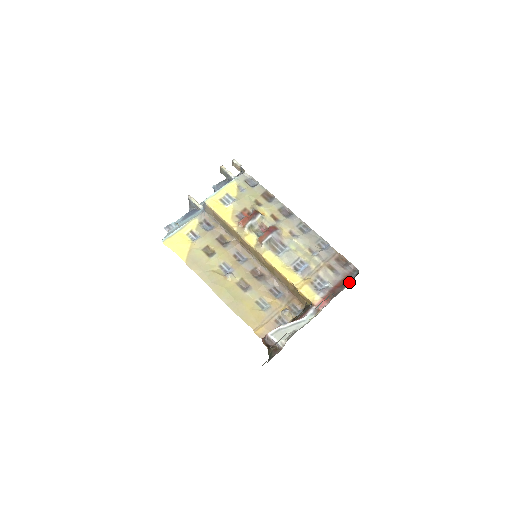
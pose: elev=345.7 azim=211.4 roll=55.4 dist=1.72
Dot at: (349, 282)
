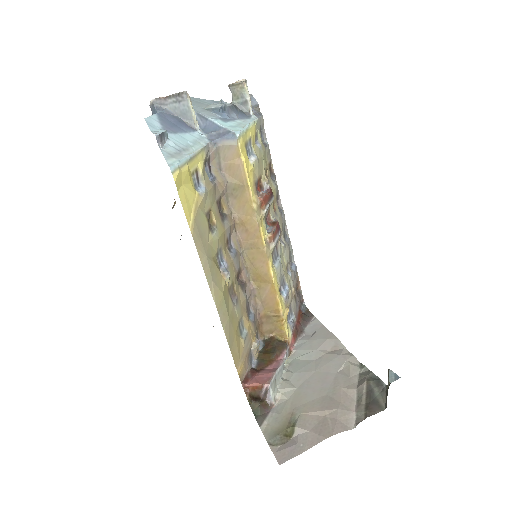
Dot at: (309, 321)
